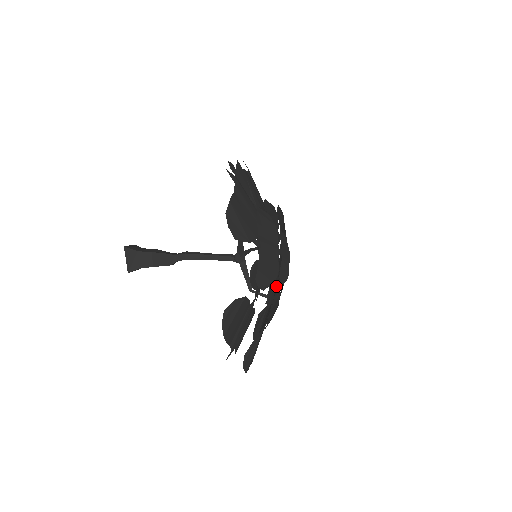
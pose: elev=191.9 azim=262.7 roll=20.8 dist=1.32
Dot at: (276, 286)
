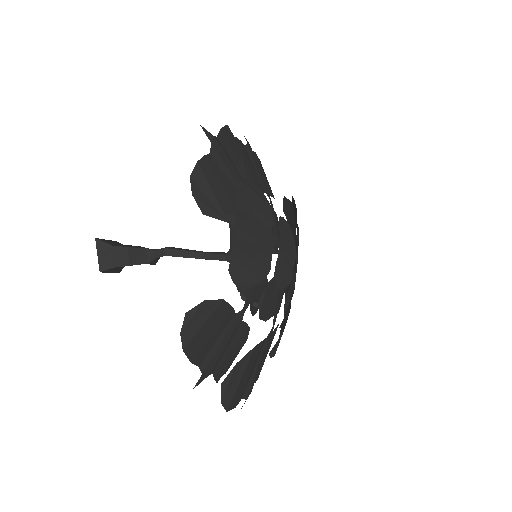
Dot at: occluded
